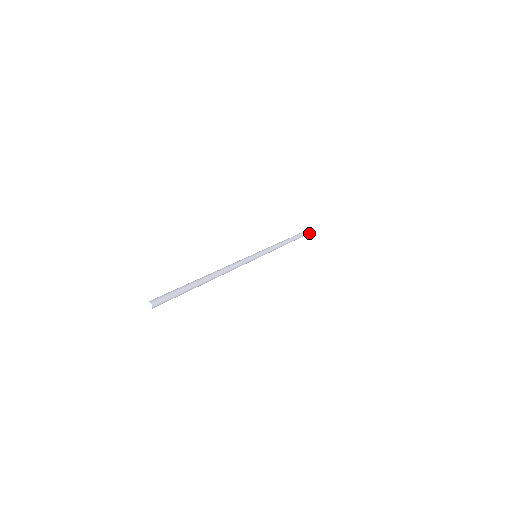
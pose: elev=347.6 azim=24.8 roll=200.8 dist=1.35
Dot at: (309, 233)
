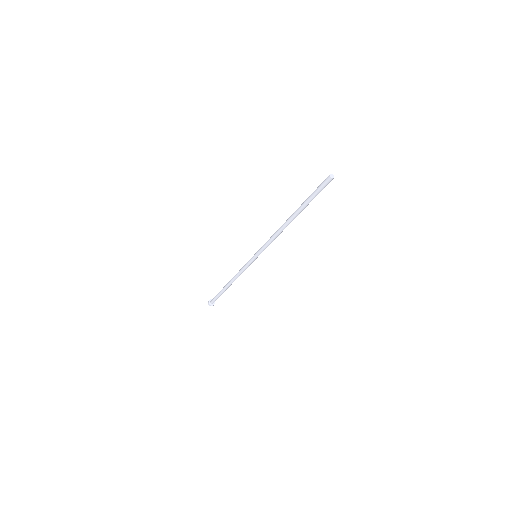
Dot at: occluded
